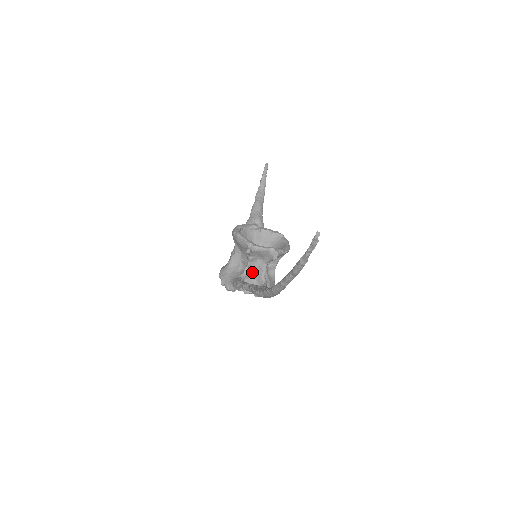
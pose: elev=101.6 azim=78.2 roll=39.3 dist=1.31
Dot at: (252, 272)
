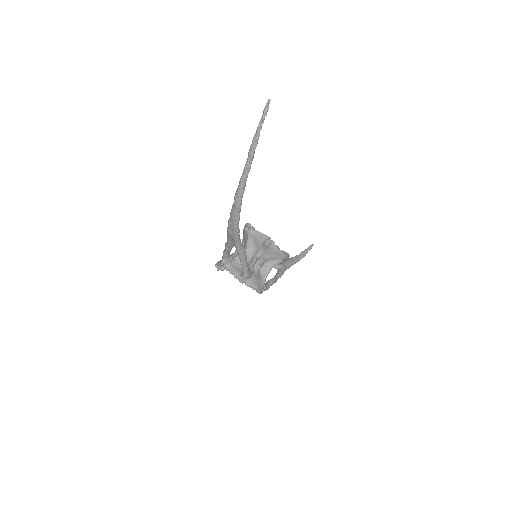
Dot at: occluded
